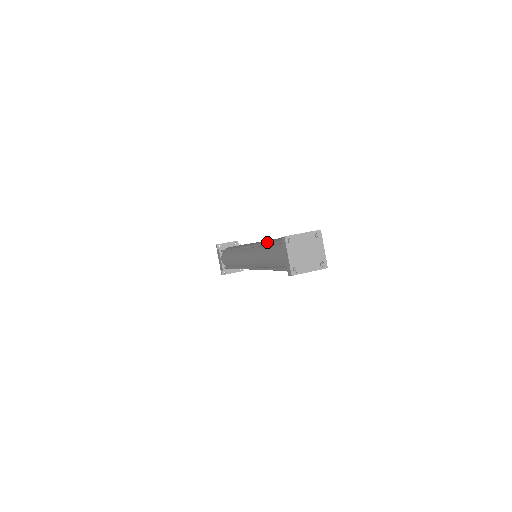
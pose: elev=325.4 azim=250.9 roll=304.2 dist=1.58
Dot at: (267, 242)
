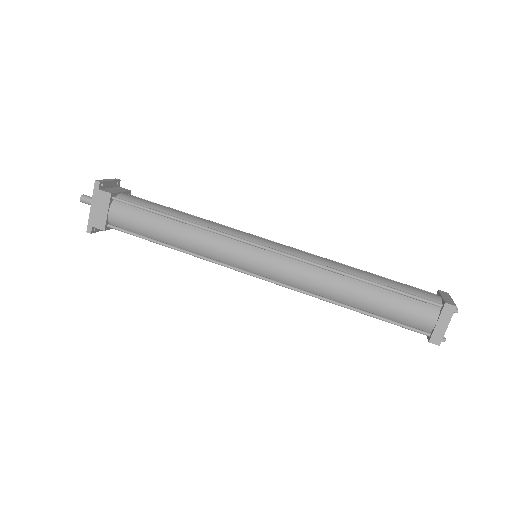
Dot at: (353, 273)
